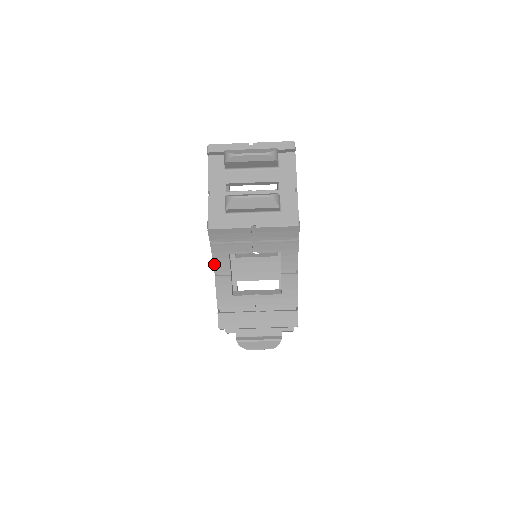
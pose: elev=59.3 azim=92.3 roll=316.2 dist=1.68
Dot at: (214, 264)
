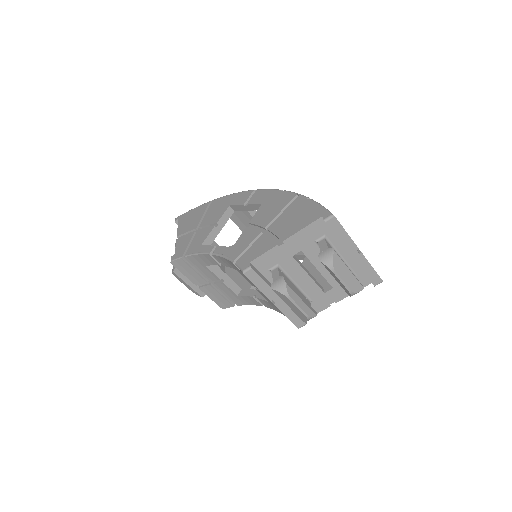
Dot at: (219, 256)
